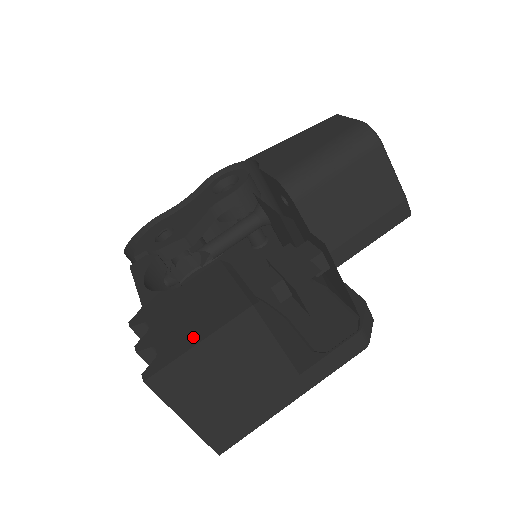
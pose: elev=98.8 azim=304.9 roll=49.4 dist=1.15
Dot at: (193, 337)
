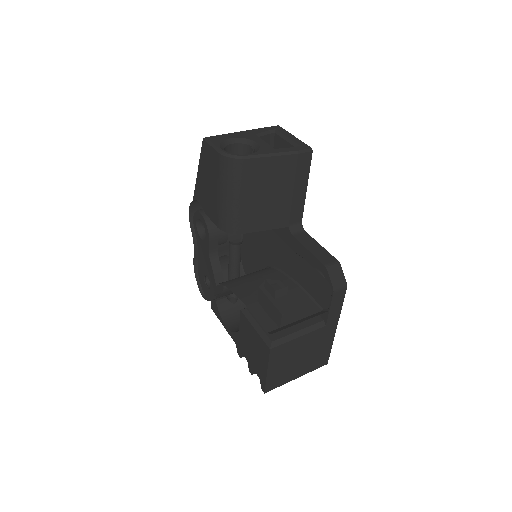
Dot at: (263, 369)
